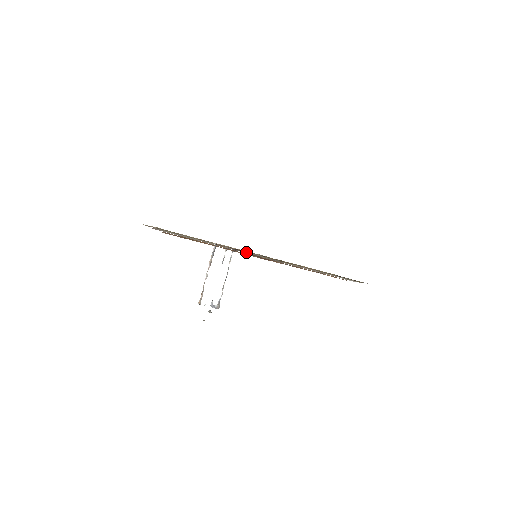
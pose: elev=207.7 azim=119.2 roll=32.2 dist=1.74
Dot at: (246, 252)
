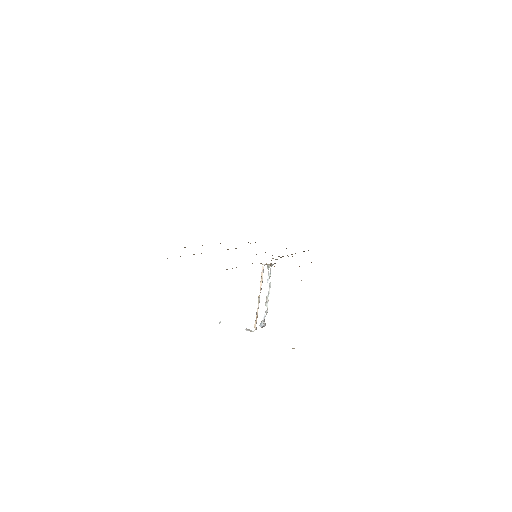
Dot at: occluded
